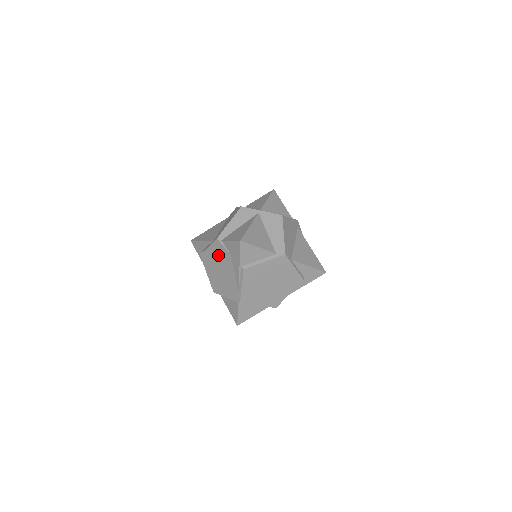
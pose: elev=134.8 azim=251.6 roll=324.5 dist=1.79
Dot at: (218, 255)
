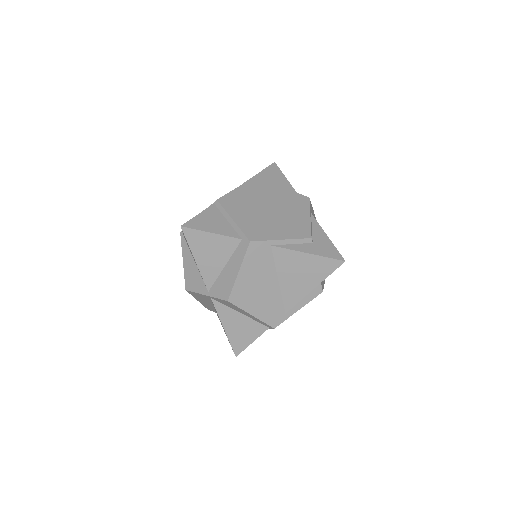
Dot at: occluded
